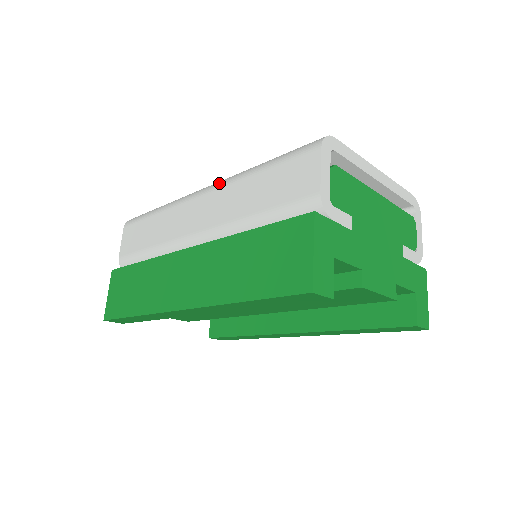
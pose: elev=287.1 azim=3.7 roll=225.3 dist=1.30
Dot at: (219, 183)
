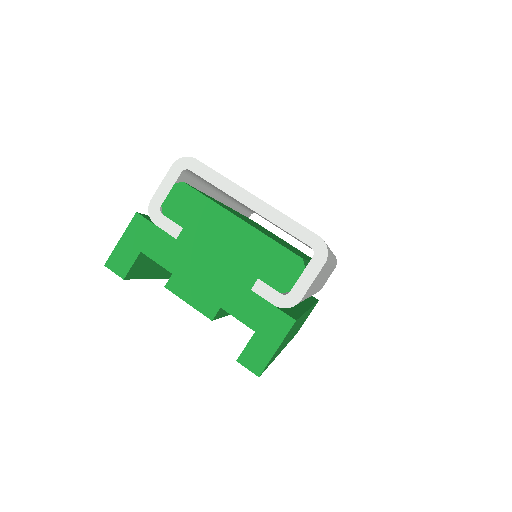
Dot at: occluded
